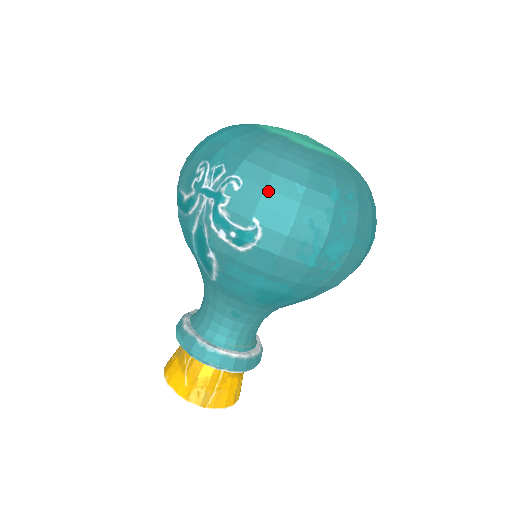
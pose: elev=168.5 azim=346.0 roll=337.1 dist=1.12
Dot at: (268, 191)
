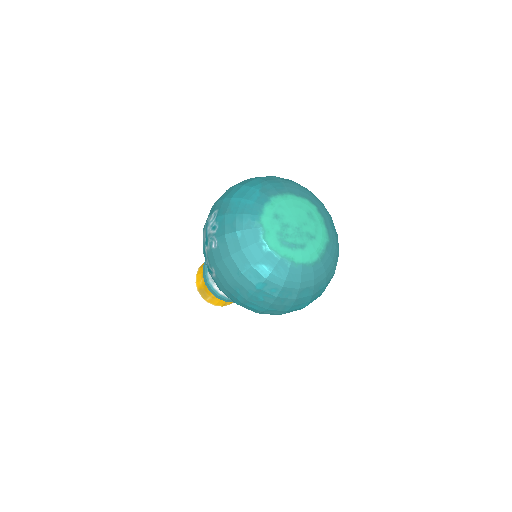
Dot at: (223, 262)
